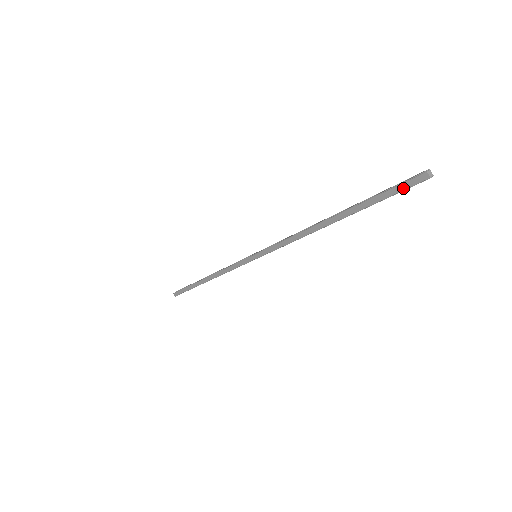
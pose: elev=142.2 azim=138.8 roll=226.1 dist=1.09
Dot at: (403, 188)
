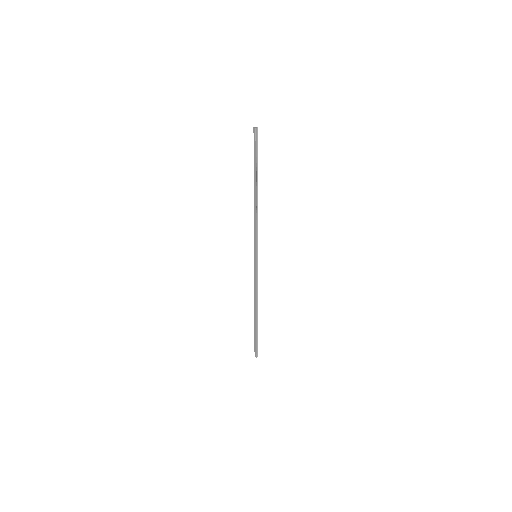
Dot at: (255, 142)
